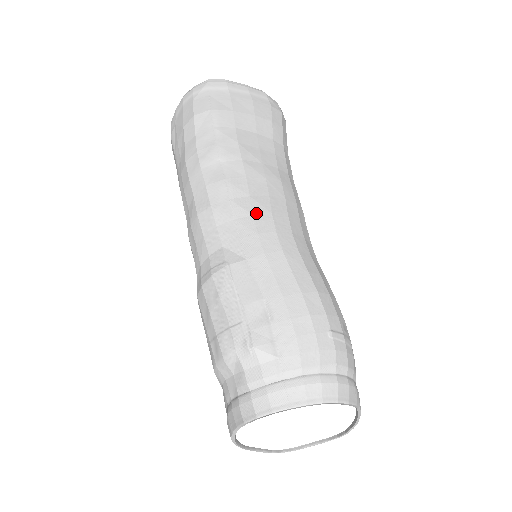
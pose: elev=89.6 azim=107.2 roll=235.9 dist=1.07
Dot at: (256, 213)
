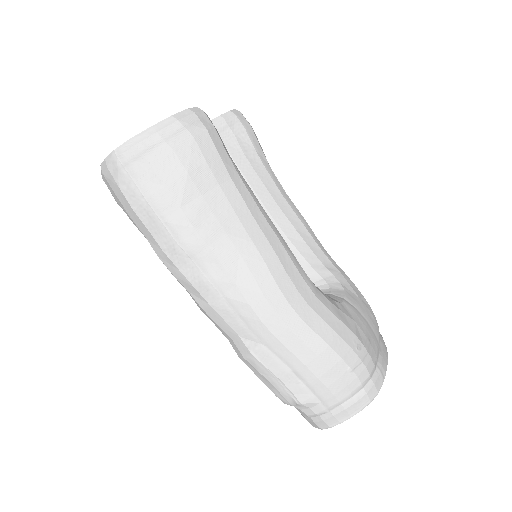
Dot at: (250, 301)
